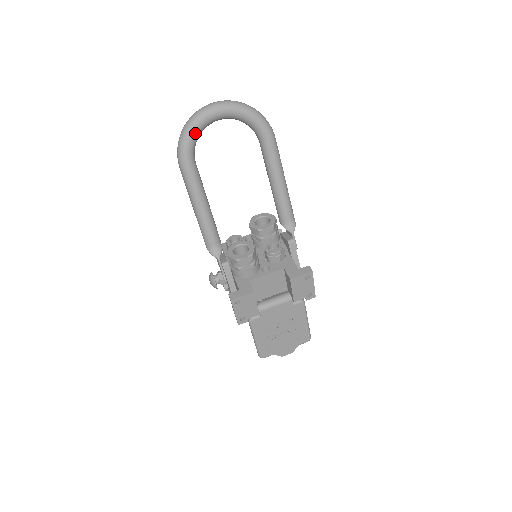
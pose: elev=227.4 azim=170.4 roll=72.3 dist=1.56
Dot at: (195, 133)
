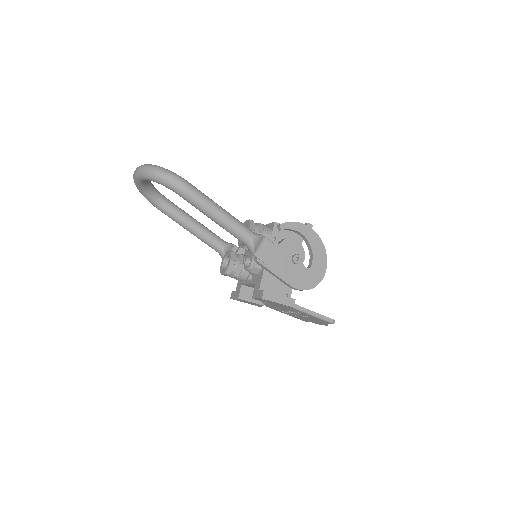
Dot at: (143, 192)
